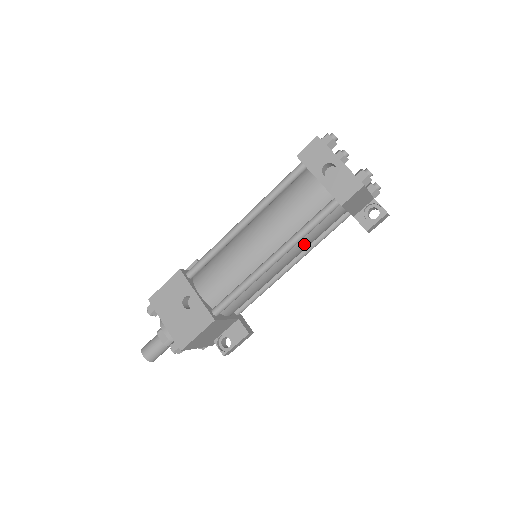
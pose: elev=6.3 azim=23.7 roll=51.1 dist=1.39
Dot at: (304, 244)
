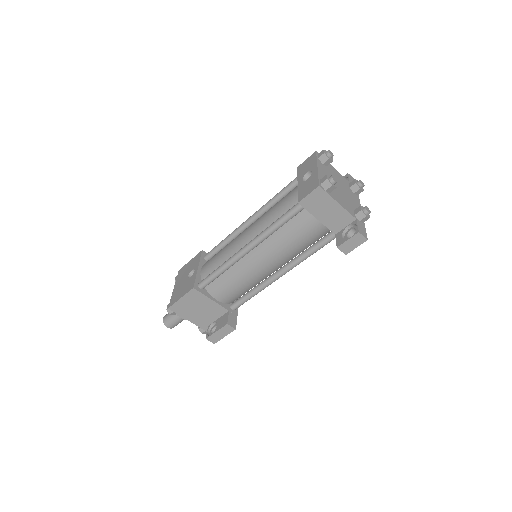
Dot at: (280, 245)
